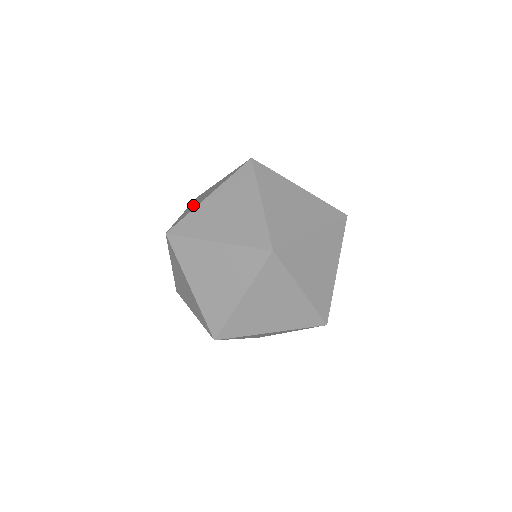
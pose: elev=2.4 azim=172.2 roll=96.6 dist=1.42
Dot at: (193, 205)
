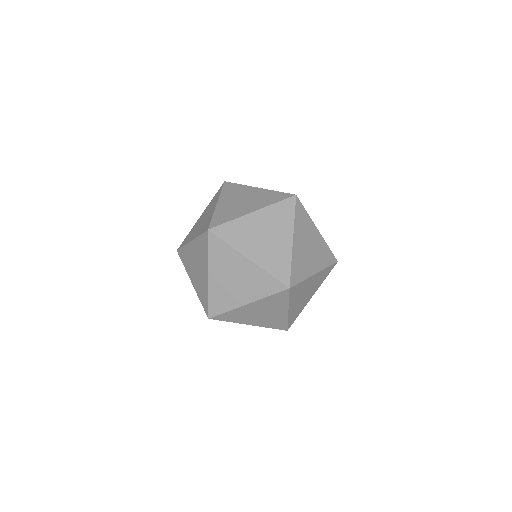
Dot at: (199, 227)
